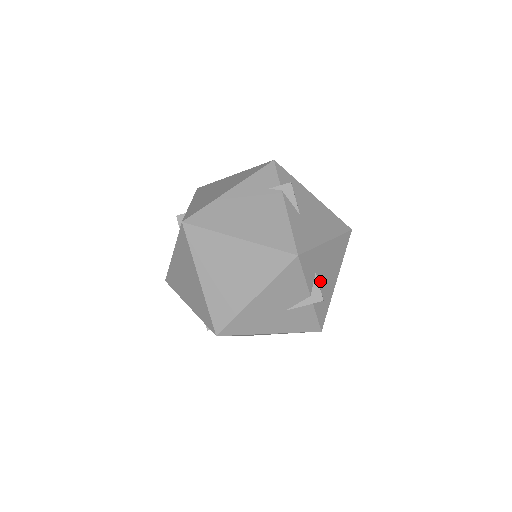
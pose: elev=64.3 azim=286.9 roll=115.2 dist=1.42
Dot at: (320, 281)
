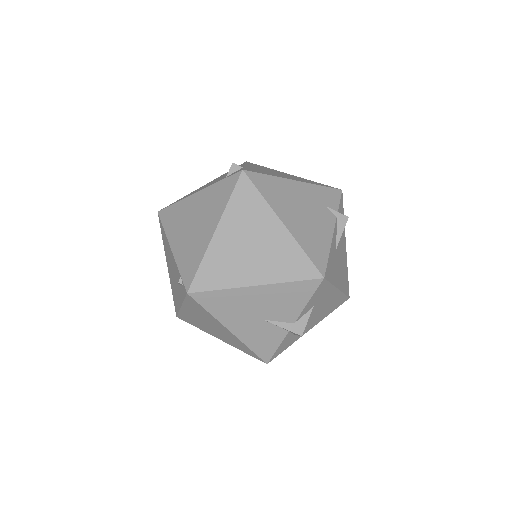
Dot at: occluded
